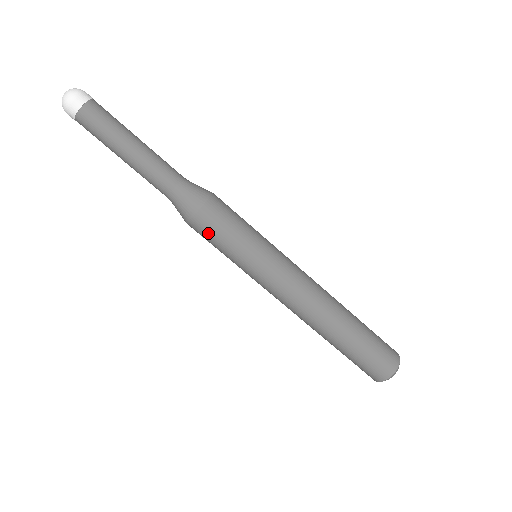
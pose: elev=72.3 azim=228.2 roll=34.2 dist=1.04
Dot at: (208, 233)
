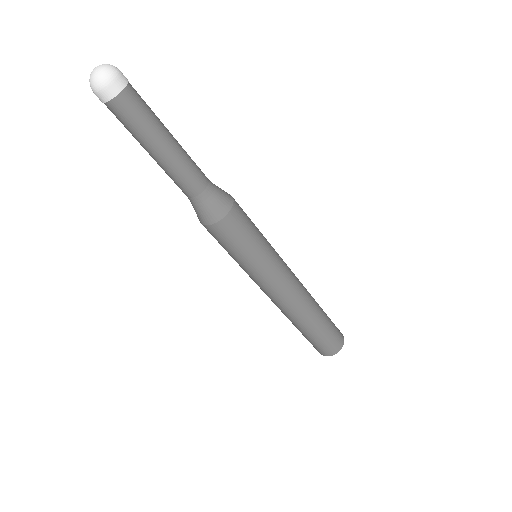
Dot at: (215, 238)
